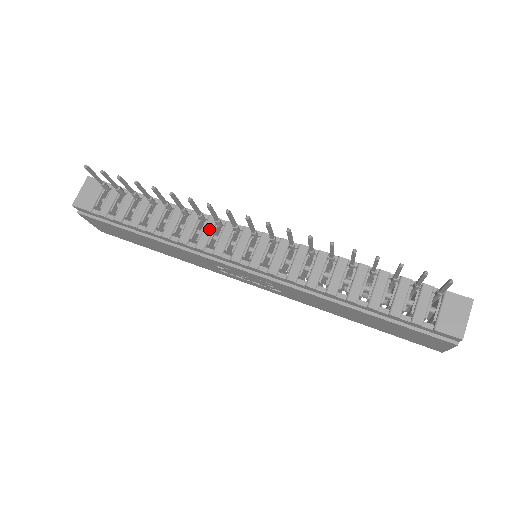
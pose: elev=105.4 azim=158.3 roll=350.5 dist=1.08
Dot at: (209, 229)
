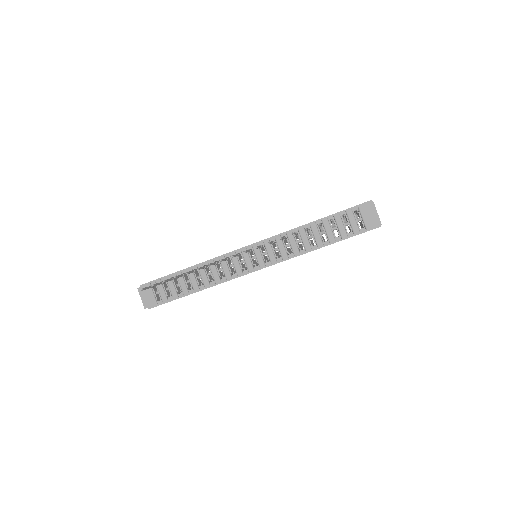
Dot at: (225, 265)
